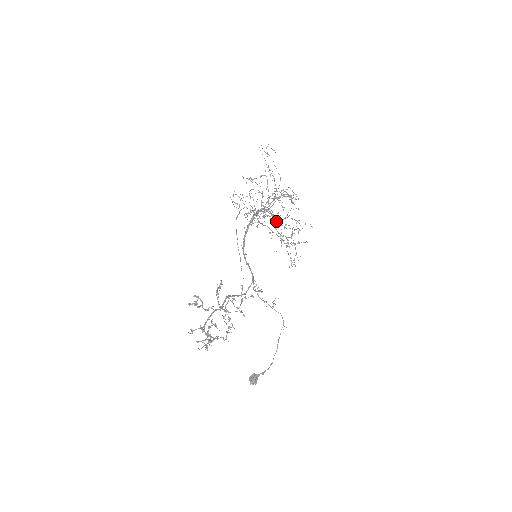
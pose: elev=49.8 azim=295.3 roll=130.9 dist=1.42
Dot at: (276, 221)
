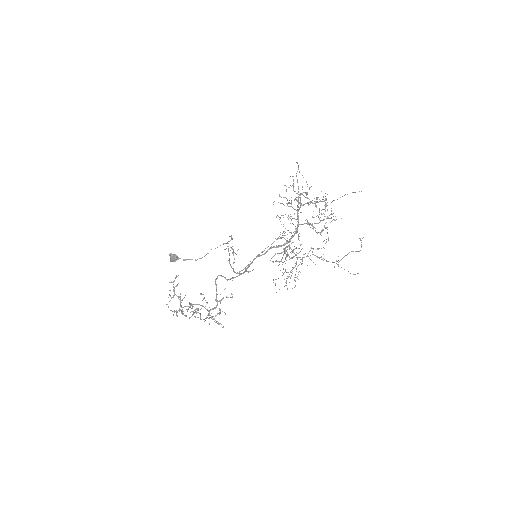
Dot at: occluded
